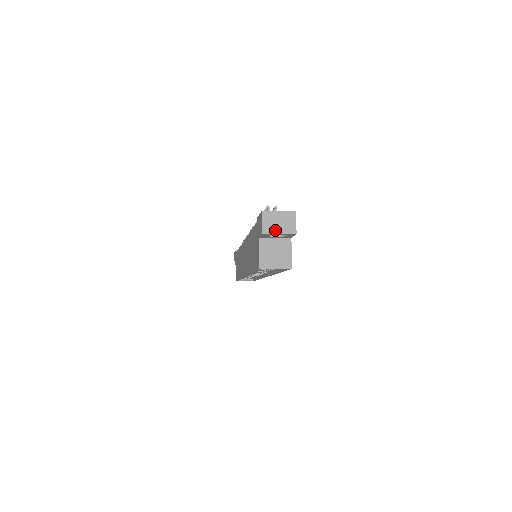
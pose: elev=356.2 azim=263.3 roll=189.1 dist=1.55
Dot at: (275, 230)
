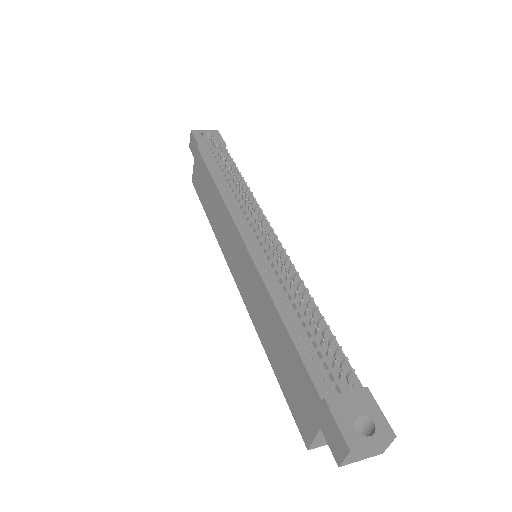
Dot at: (358, 459)
